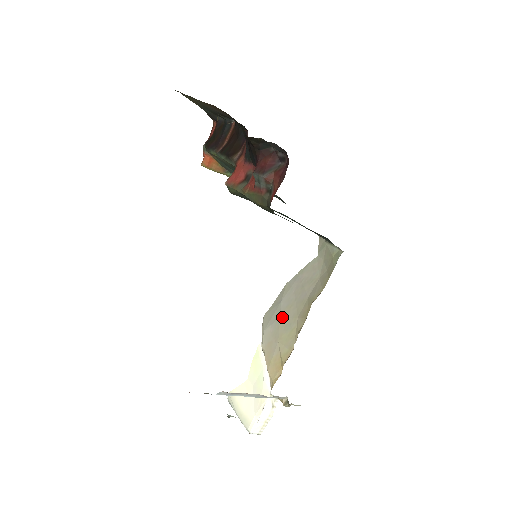
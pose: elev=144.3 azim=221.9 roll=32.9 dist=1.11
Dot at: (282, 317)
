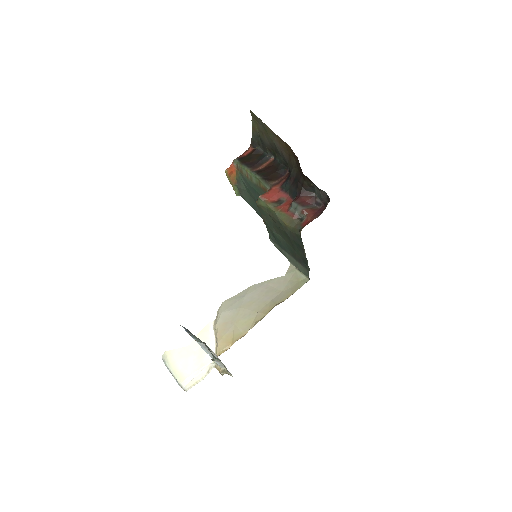
Dot at: (243, 308)
